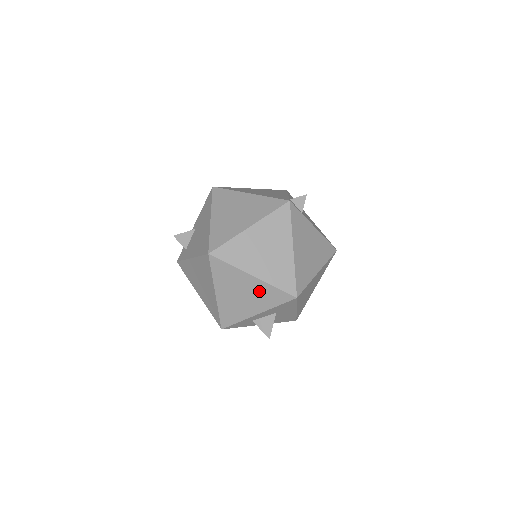
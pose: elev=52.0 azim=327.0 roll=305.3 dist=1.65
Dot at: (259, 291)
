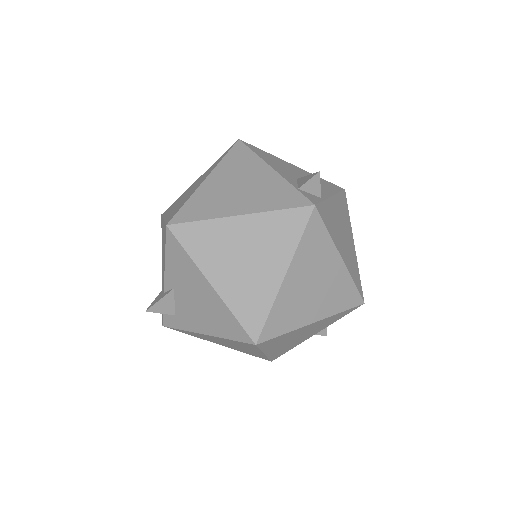
Dot at: (320, 325)
